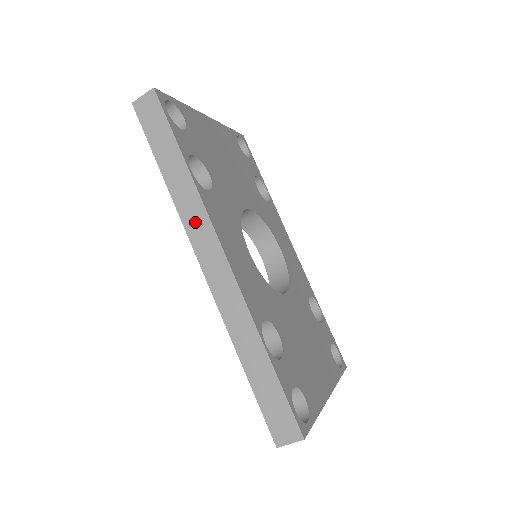
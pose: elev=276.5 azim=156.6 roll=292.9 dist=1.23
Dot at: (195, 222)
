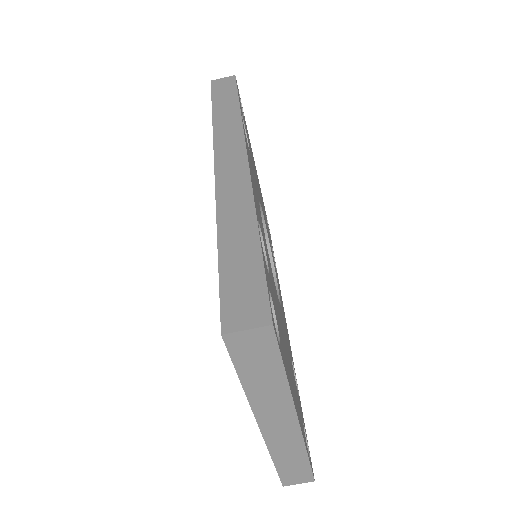
Dot at: (227, 135)
